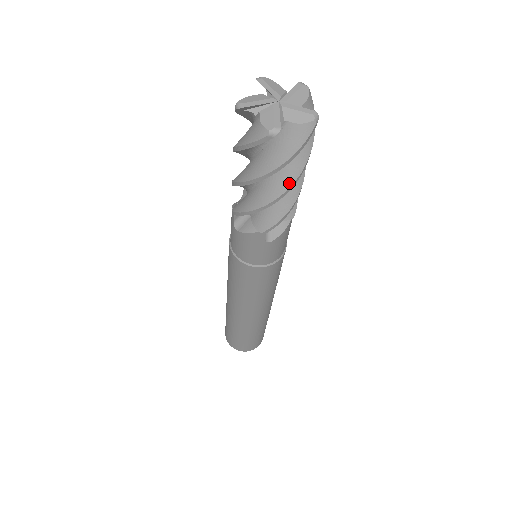
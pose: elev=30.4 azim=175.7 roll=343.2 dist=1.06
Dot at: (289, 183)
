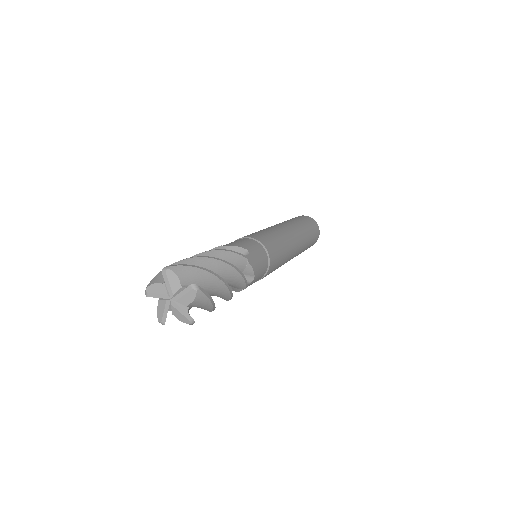
Dot at: (225, 289)
